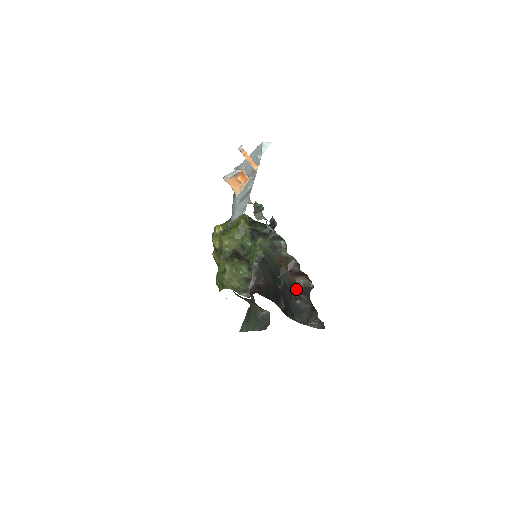
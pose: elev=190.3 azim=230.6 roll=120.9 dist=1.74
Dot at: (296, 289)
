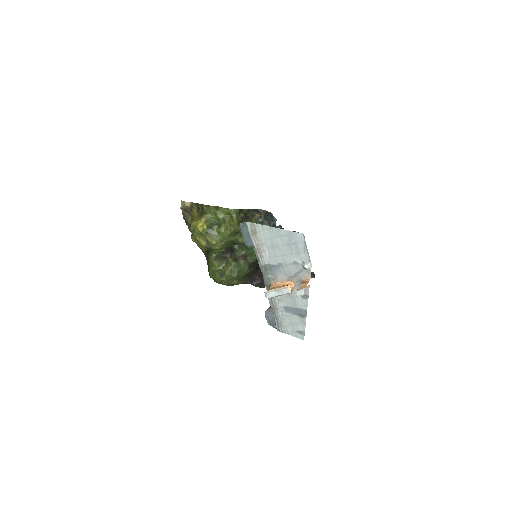
Dot at: occluded
